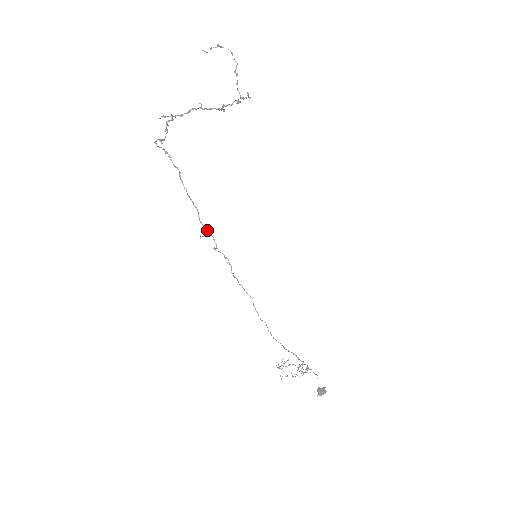
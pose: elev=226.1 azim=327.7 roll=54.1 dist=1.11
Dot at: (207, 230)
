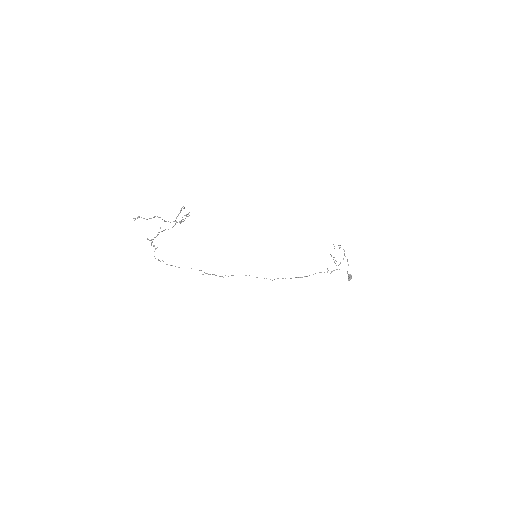
Dot at: occluded
